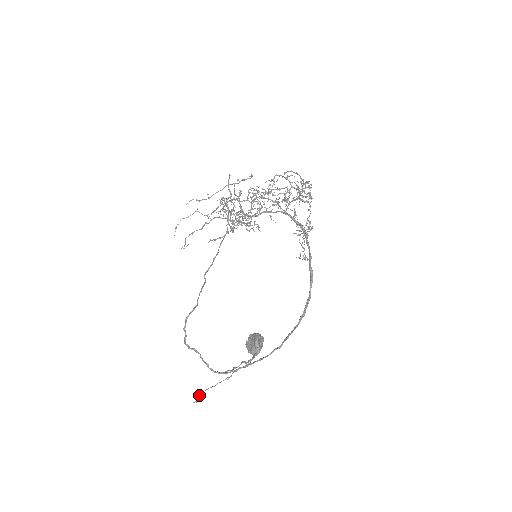
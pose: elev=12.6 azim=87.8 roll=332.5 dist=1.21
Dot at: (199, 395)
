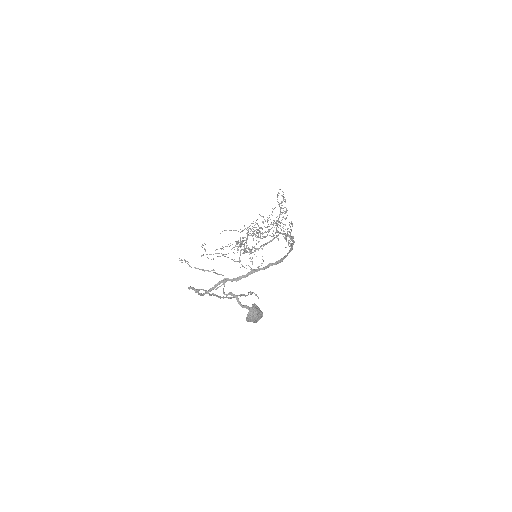
Dot at: (185, 260)
